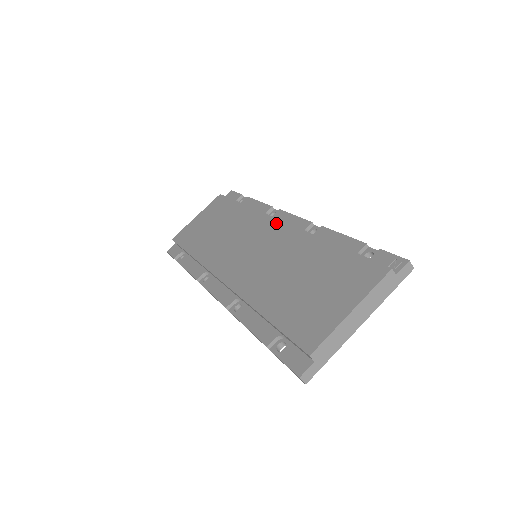
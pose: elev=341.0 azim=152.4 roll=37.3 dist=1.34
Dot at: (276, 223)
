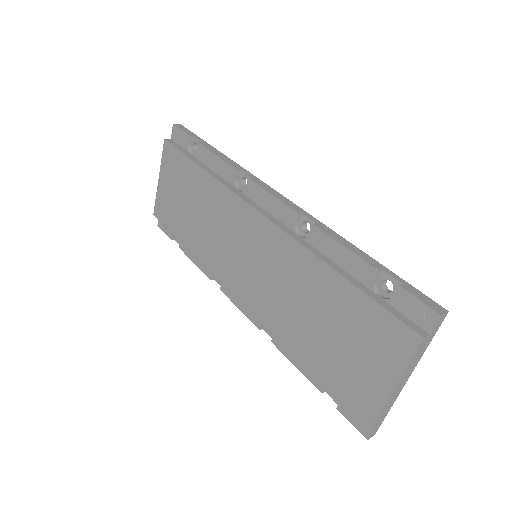
Dot at: (256, 217)
